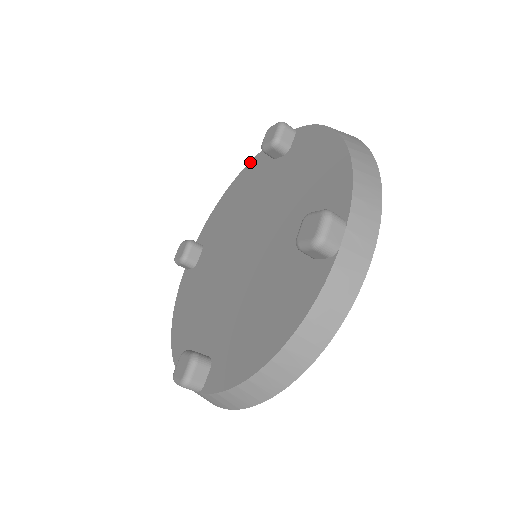
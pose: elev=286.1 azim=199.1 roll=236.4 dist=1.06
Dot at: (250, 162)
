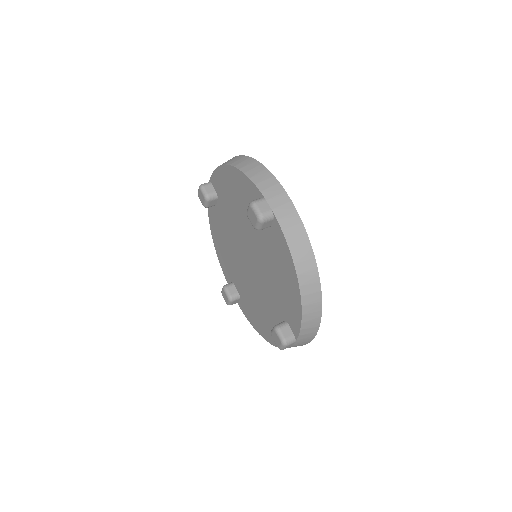
Dot at: (209, 219)
